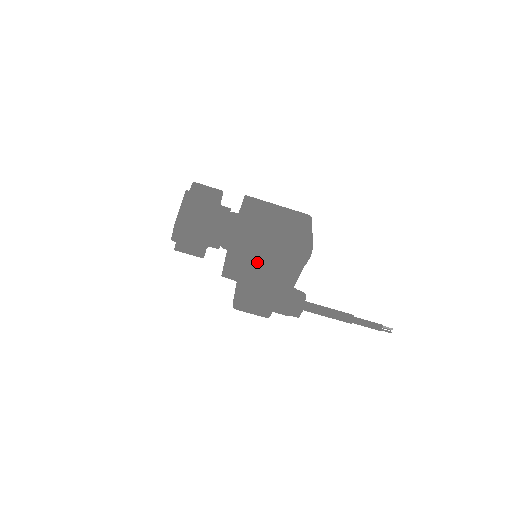
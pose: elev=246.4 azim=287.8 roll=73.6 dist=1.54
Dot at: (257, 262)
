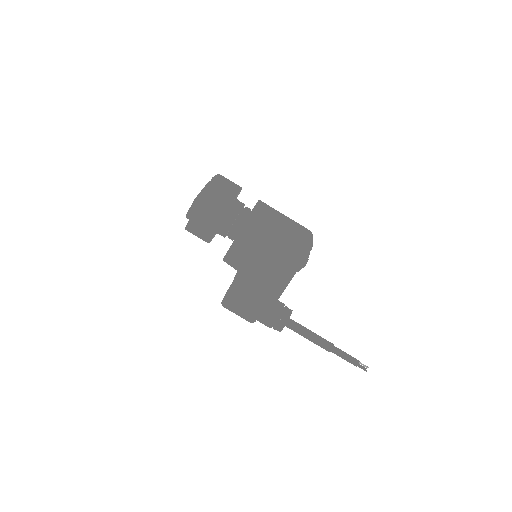
Dot at: (259, 250)
